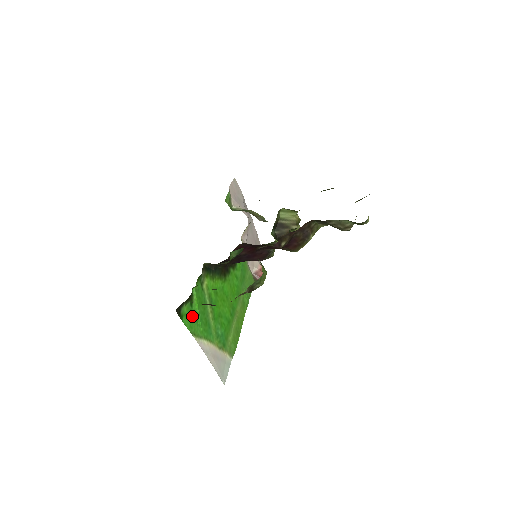
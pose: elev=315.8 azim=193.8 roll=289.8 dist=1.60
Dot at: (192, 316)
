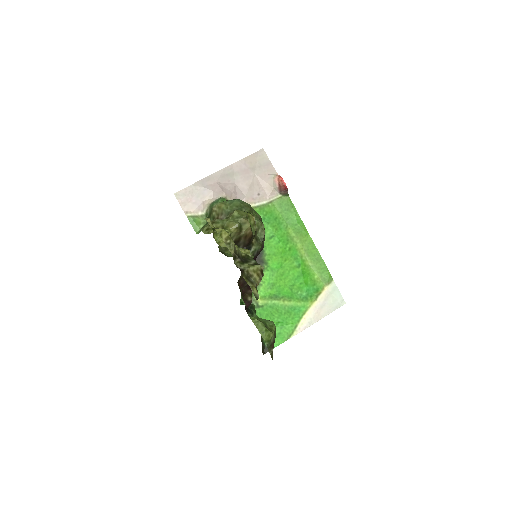
Dot at: (276, 332)
